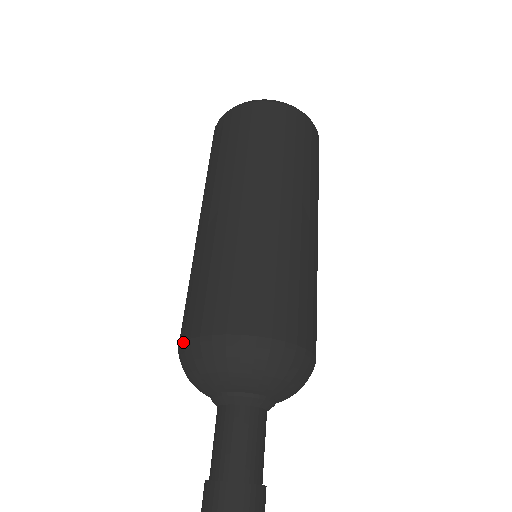
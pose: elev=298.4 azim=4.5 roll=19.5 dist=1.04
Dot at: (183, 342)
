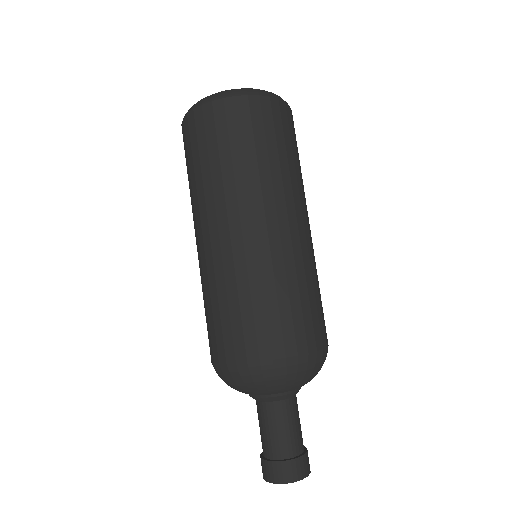
Dot at: occluded
